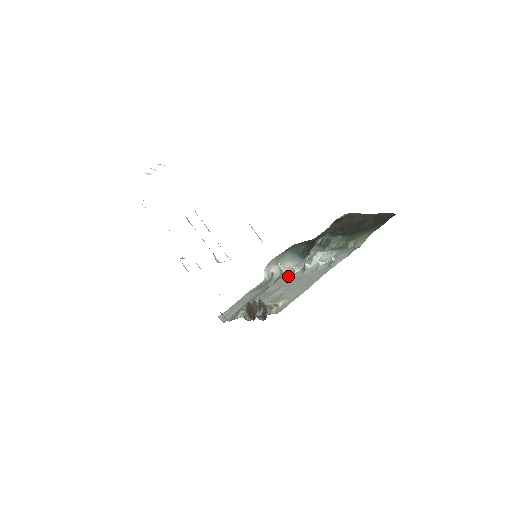
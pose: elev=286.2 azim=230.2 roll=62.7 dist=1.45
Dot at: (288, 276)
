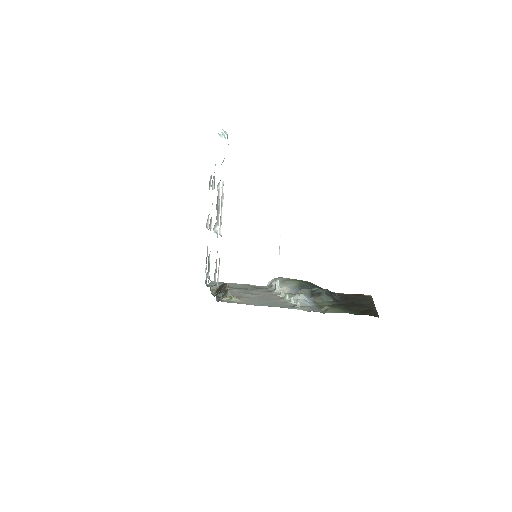
Dot at: (273, 294)
